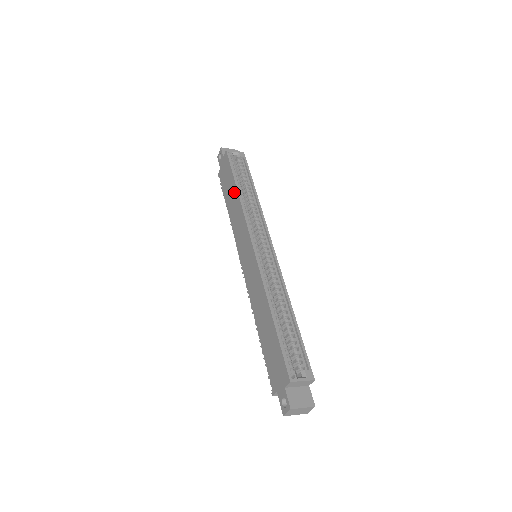
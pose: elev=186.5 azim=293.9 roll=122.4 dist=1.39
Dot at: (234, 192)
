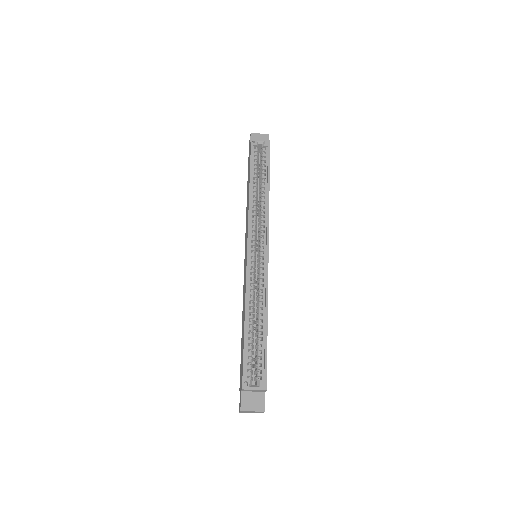
Dot at: occluded
